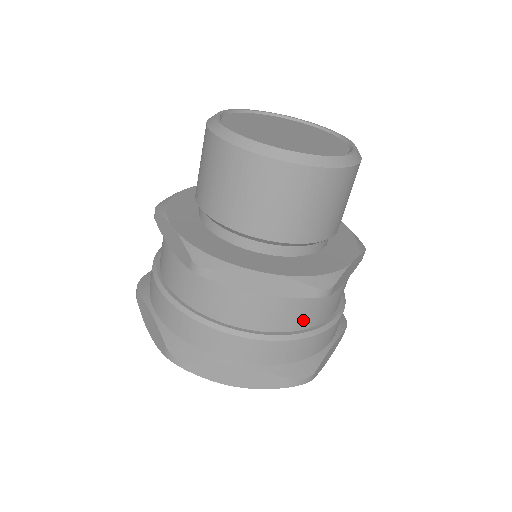
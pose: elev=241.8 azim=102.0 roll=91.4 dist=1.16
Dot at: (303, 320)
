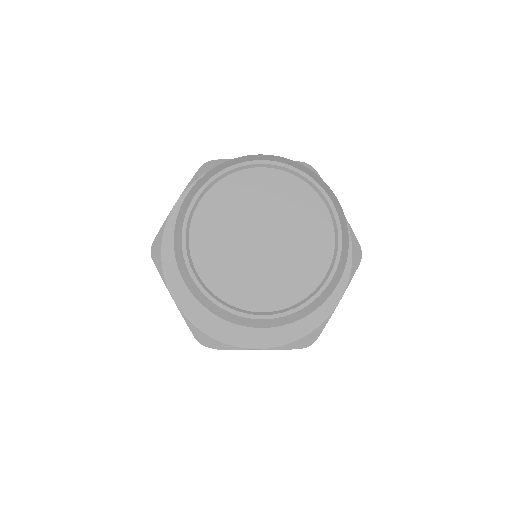
Dot at: occluded
